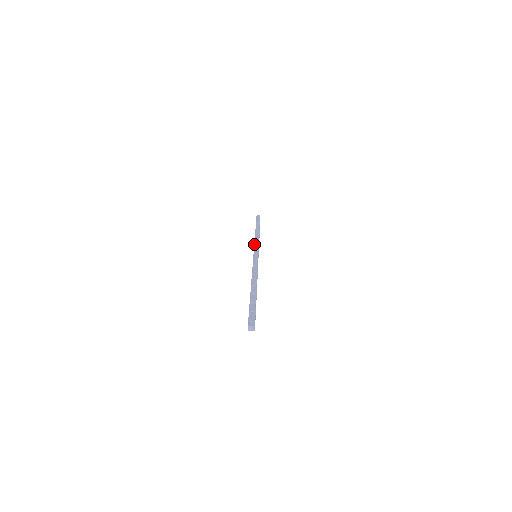
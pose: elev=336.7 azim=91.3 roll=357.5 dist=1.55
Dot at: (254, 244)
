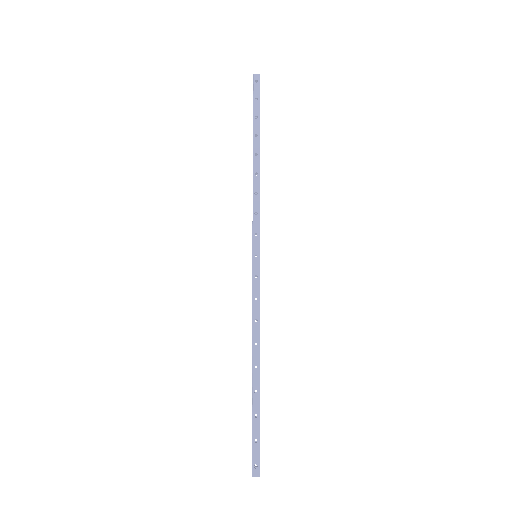
Dot at: occluded
